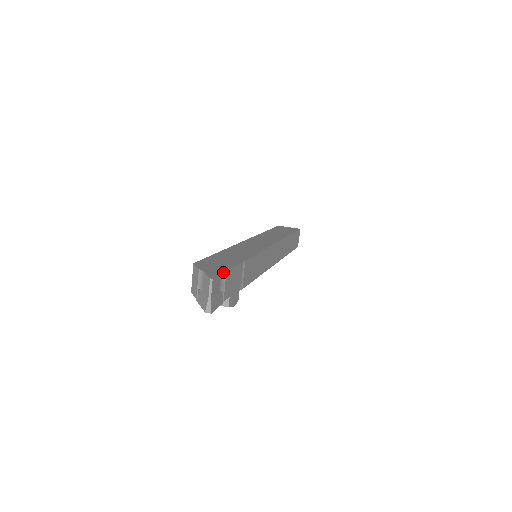
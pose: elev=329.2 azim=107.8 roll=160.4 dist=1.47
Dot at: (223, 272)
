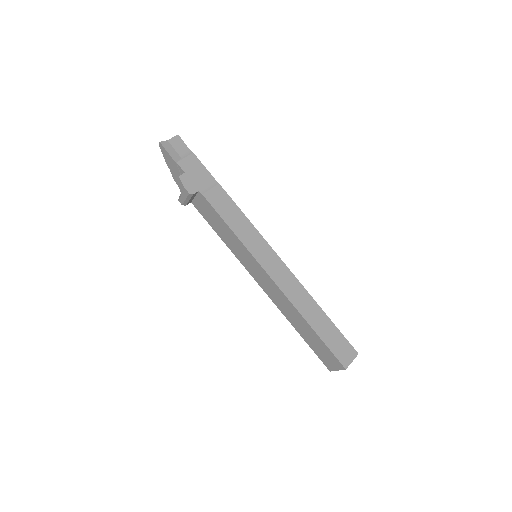
Dot at: (191, 151)
